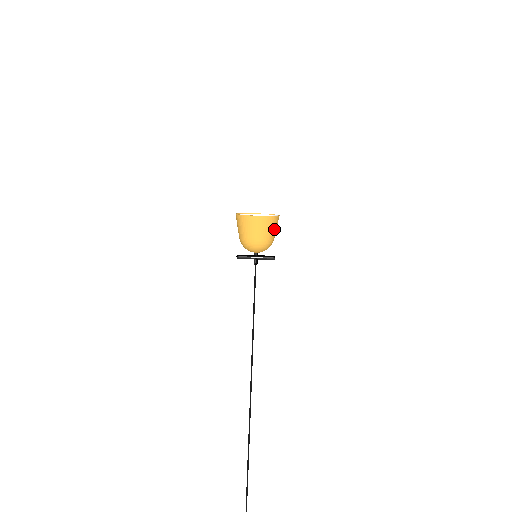
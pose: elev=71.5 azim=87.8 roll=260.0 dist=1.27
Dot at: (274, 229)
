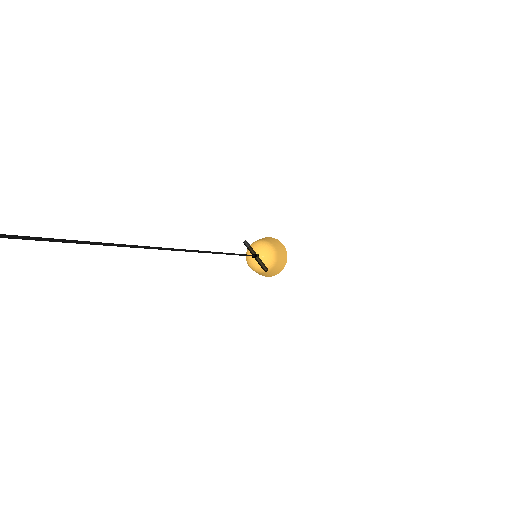
Dot at: (280, 263)
